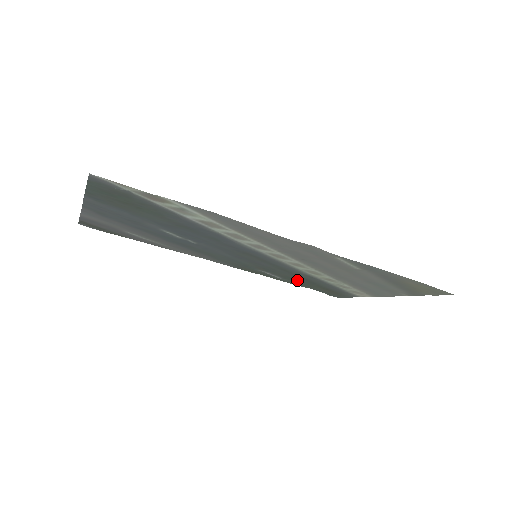
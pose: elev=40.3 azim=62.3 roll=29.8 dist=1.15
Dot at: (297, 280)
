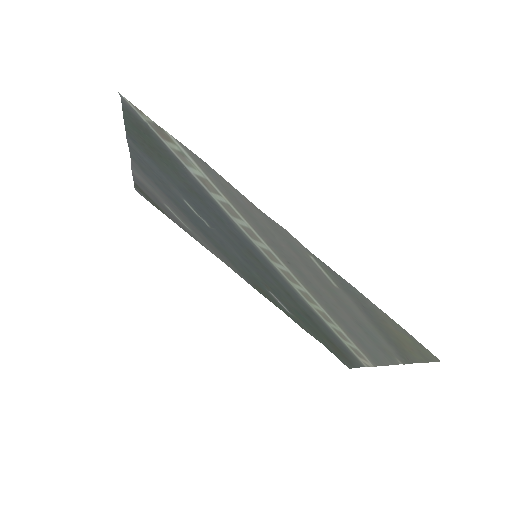
Dot at: (303, 318)
